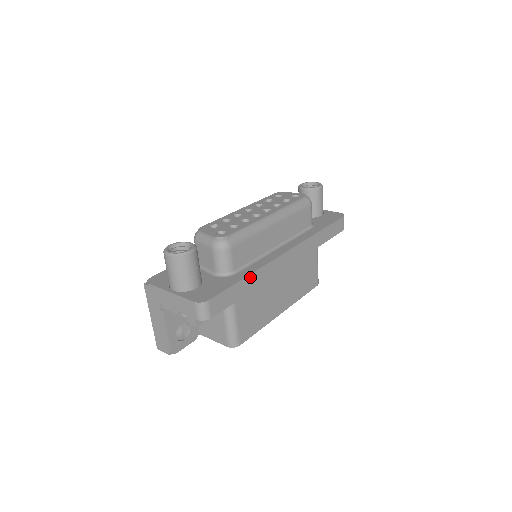
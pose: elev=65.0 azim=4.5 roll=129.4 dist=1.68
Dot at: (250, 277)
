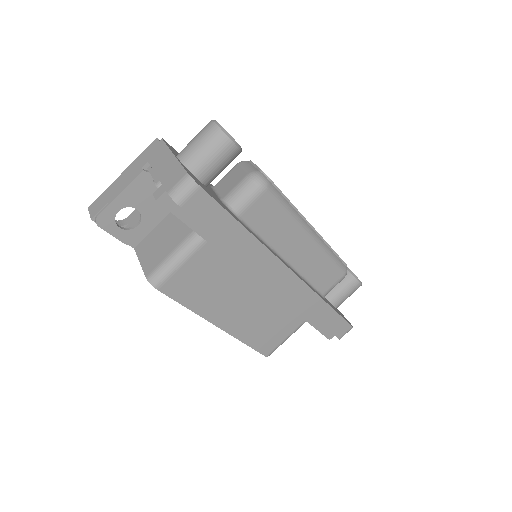
Dot at: (247, 235)
